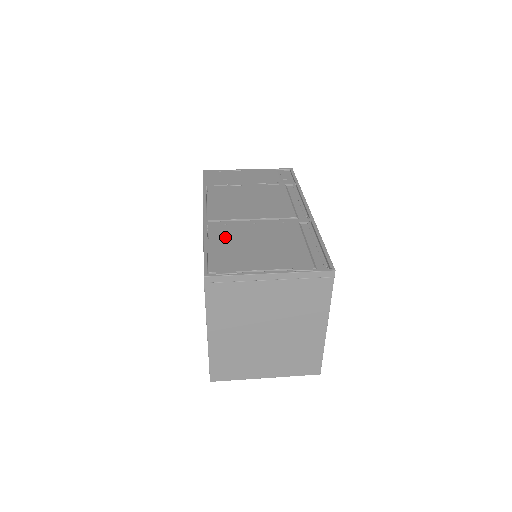
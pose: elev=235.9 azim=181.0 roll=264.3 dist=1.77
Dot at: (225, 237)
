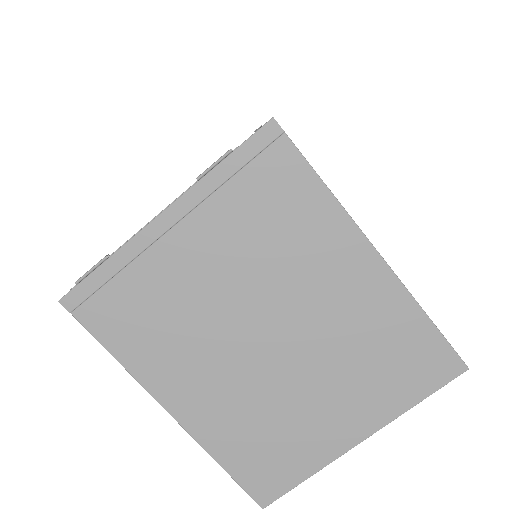
Dot at: occluded
